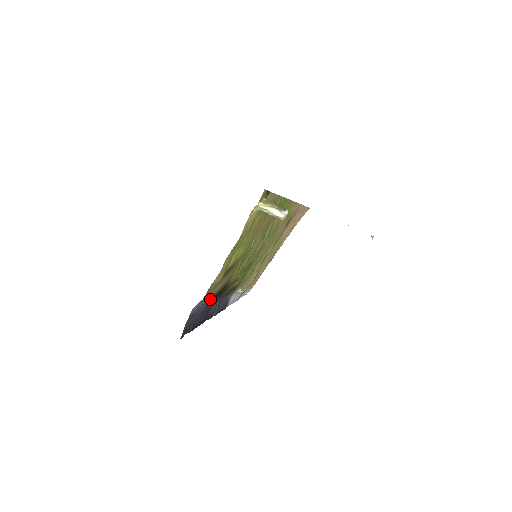
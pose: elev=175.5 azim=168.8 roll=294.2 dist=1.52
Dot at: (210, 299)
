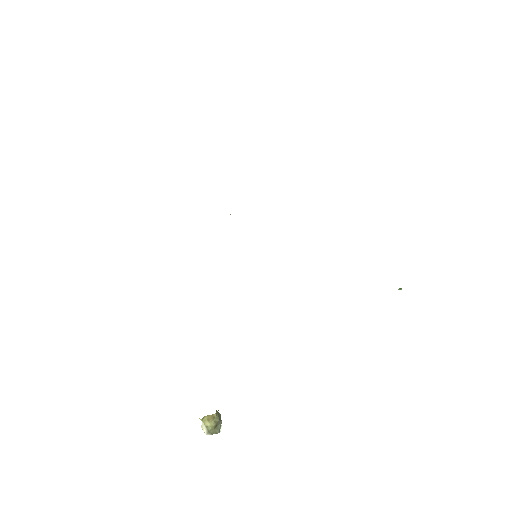
Dot at: occluded
